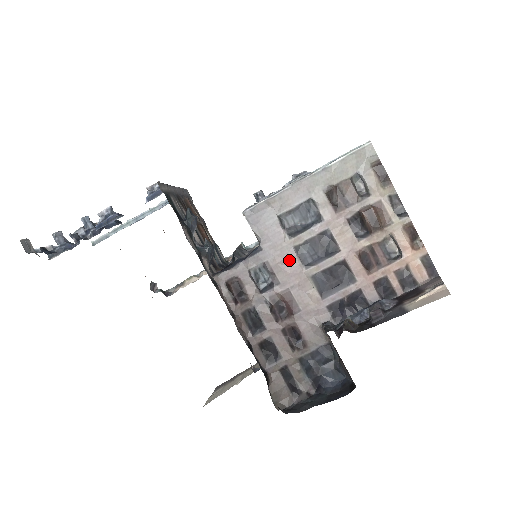
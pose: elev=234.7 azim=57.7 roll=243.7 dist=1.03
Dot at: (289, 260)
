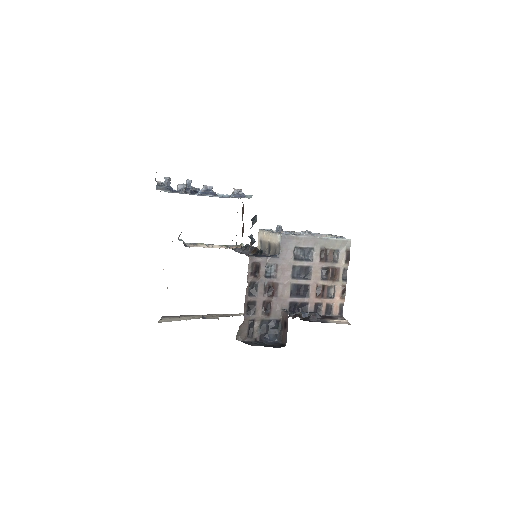
Dot at: (287, 270)
